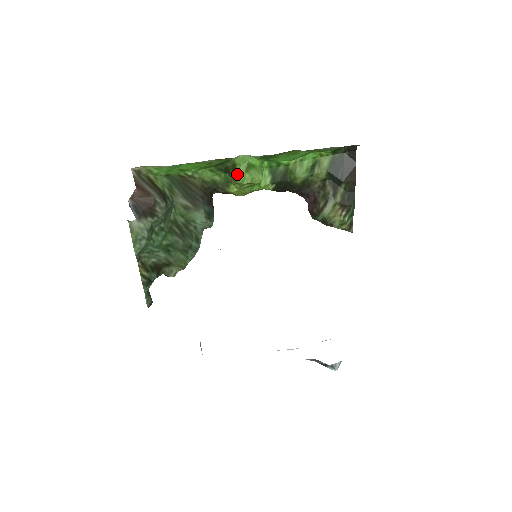
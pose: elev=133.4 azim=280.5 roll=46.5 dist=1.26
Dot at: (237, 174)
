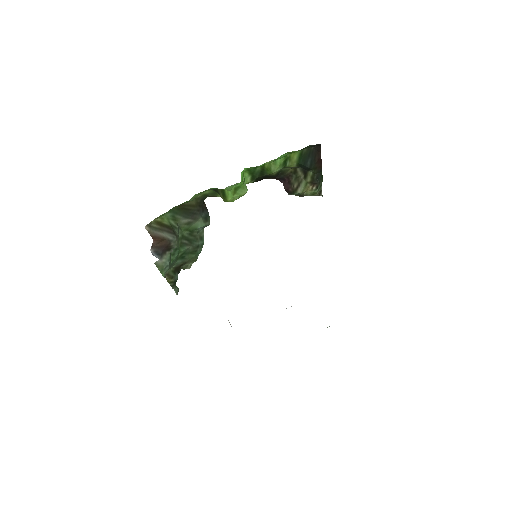
Dot at: (227, 197)
